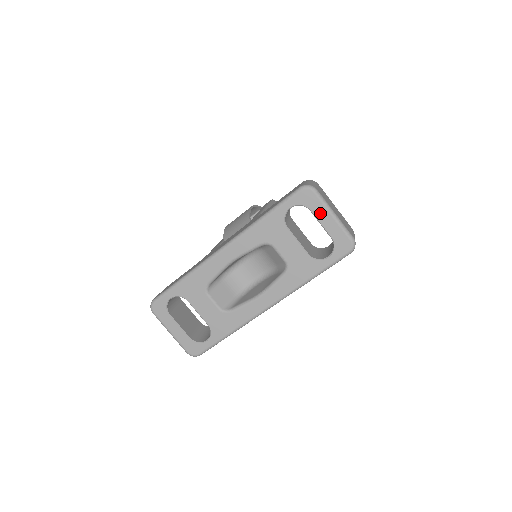
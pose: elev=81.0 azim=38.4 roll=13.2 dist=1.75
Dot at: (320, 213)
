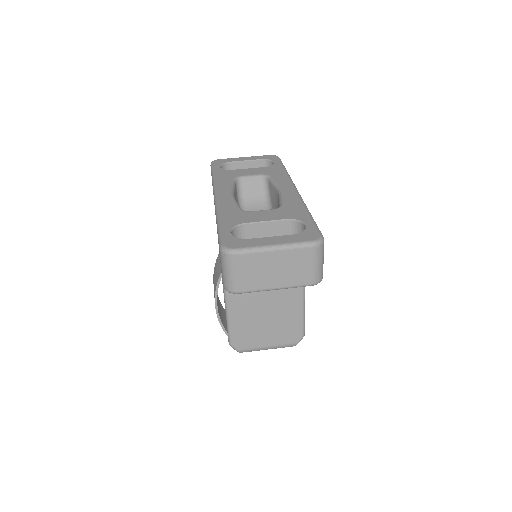
Dot at: (237, 160)
